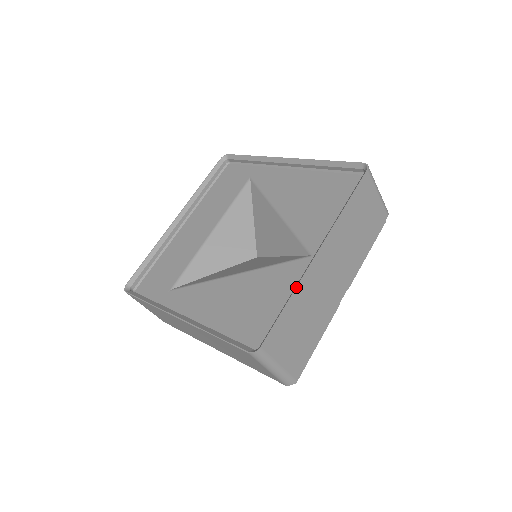
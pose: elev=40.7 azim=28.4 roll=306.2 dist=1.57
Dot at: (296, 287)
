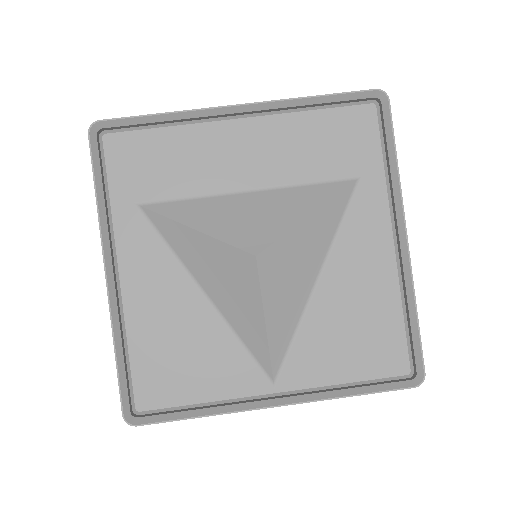
Dot at: (222, 414)
